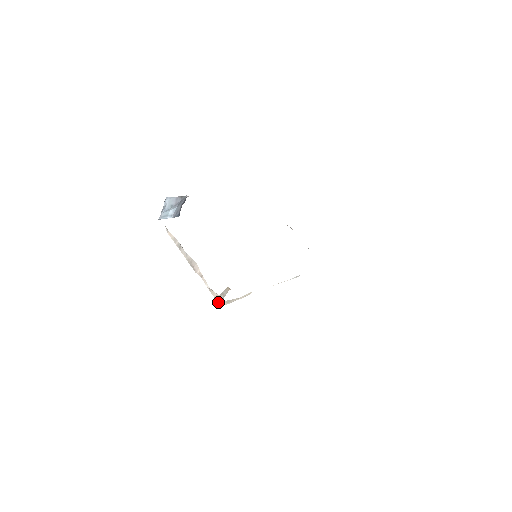
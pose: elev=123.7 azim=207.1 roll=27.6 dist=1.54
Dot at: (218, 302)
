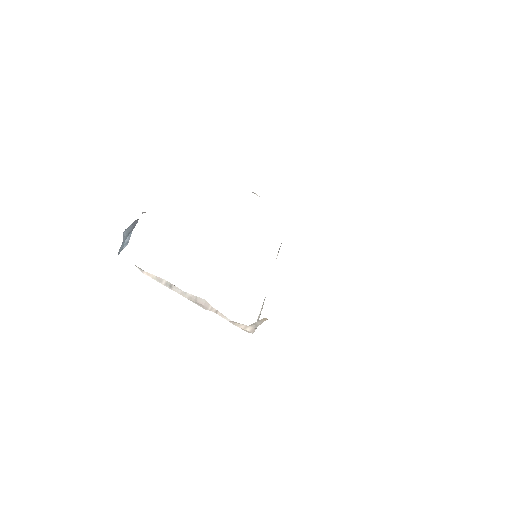
Dot at: occluded
